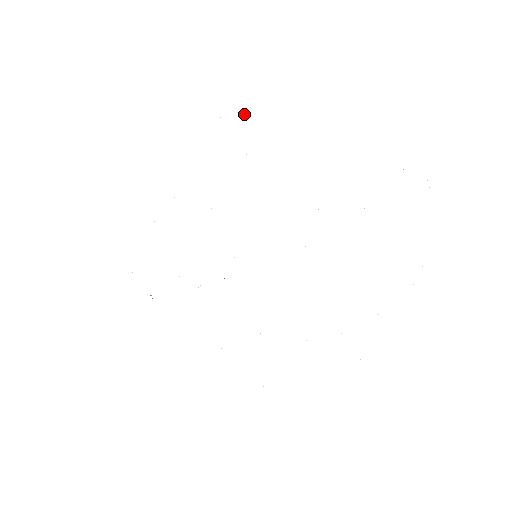
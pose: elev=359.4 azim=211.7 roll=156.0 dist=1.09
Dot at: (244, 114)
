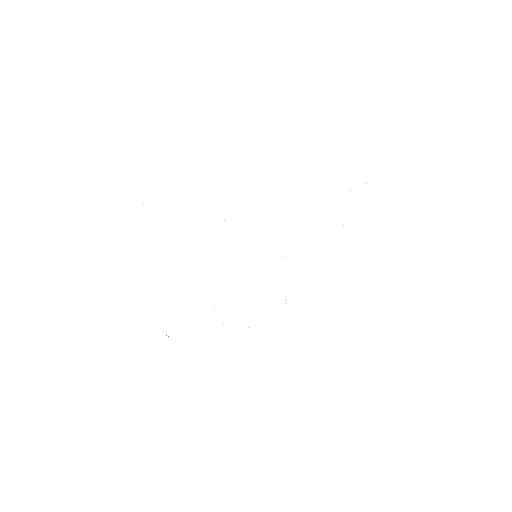
Dot at: occluded
